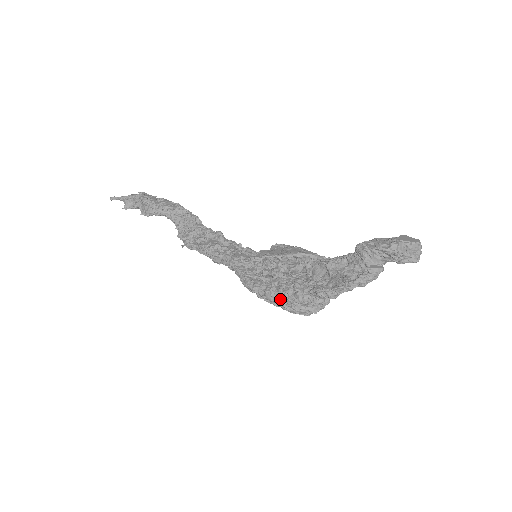
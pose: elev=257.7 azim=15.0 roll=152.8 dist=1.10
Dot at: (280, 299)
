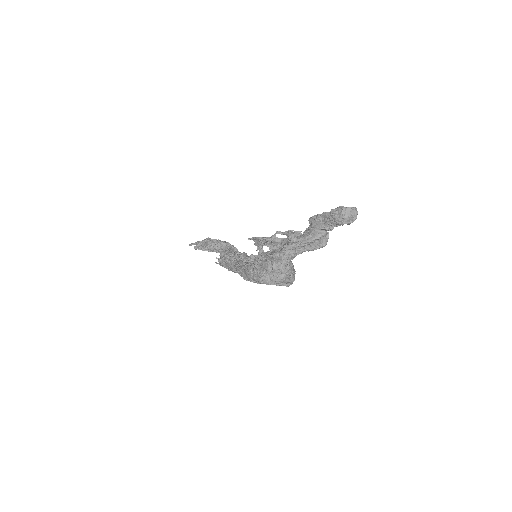
Dot at: (253, 271)
